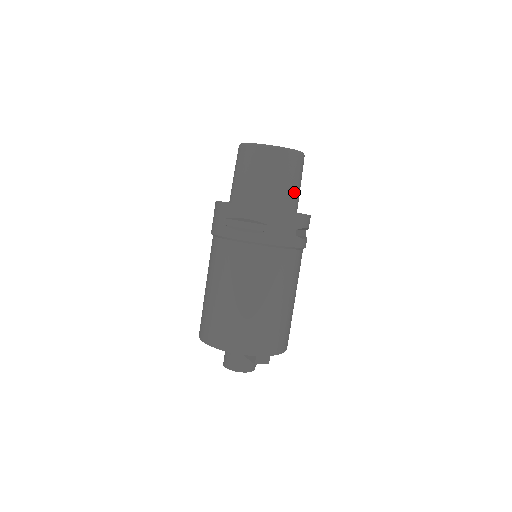
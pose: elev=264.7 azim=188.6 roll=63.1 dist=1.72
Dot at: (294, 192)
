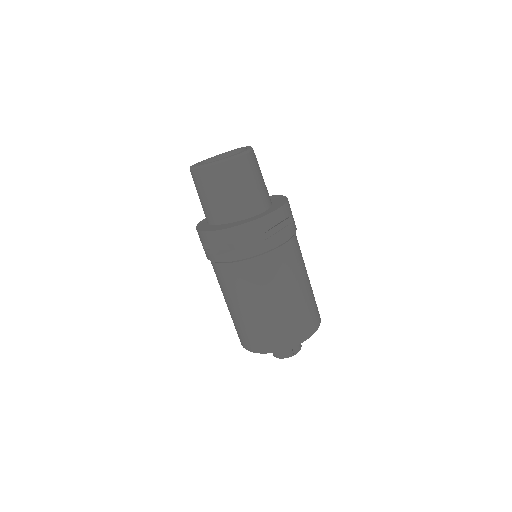
Dot at: (249, 196)
